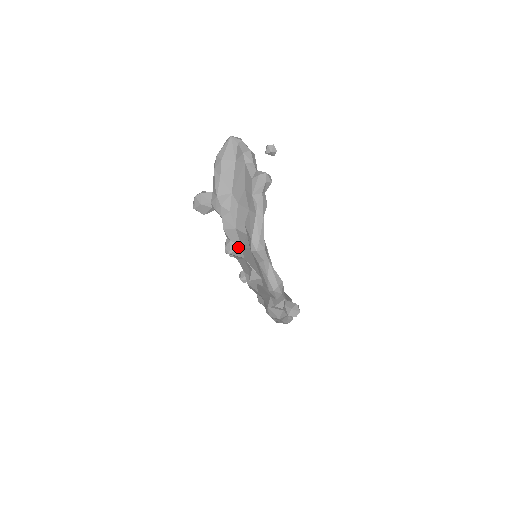
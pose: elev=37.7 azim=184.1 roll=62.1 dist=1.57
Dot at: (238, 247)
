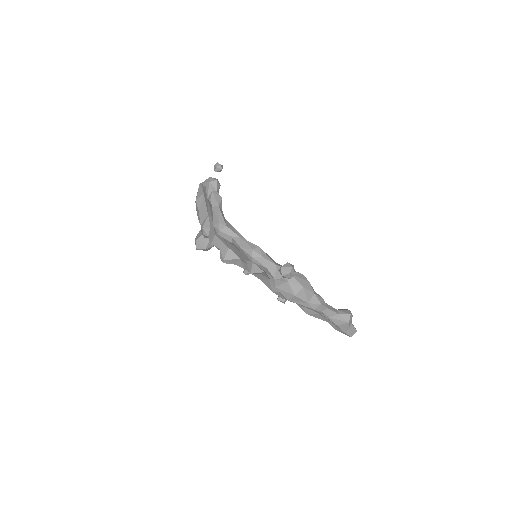
Dot at: (226, 250)
